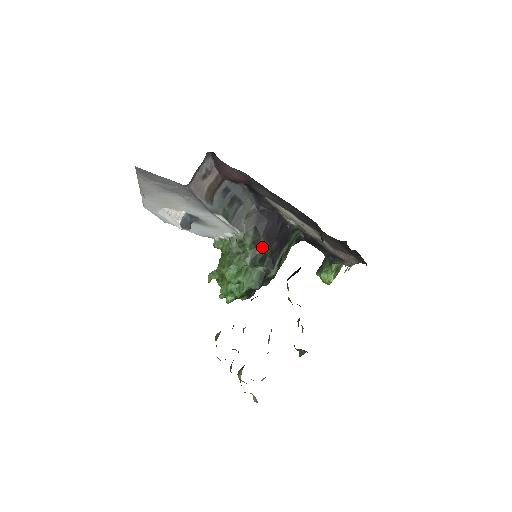
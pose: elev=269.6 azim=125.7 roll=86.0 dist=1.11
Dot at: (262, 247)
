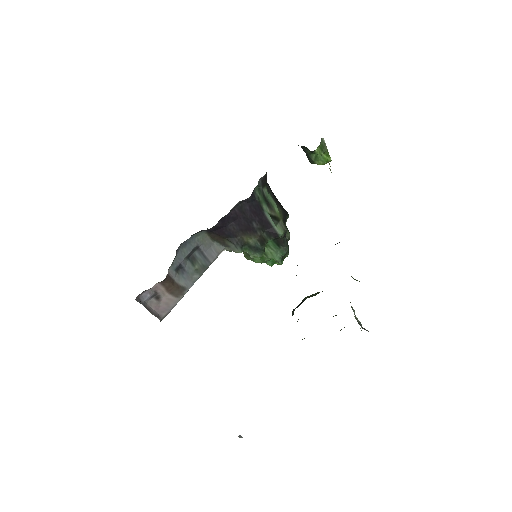
Dot at: (251, 239)
